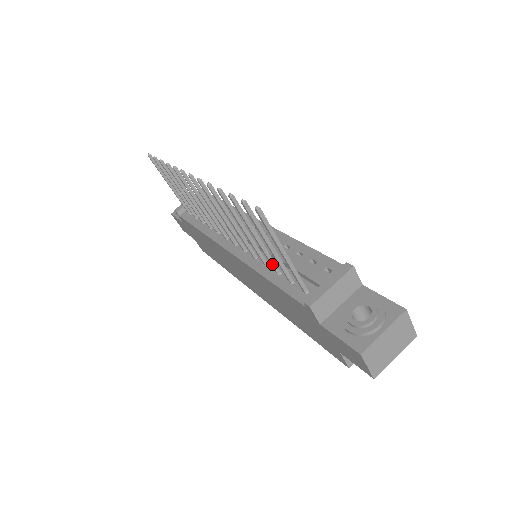
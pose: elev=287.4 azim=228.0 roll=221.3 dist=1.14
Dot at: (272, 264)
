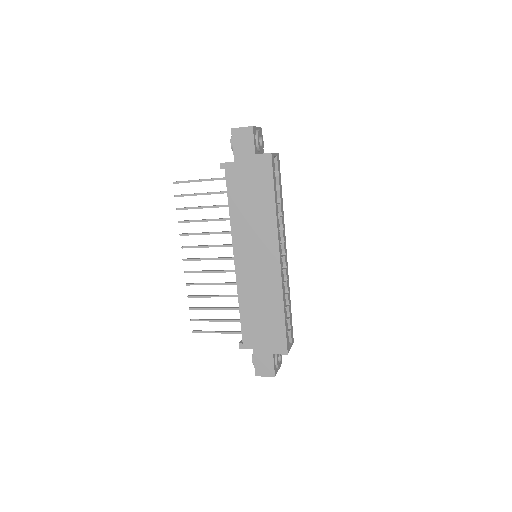
Dot at: (222, 205)
